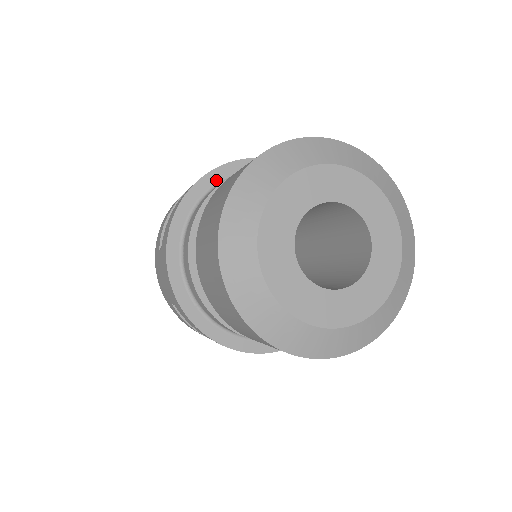
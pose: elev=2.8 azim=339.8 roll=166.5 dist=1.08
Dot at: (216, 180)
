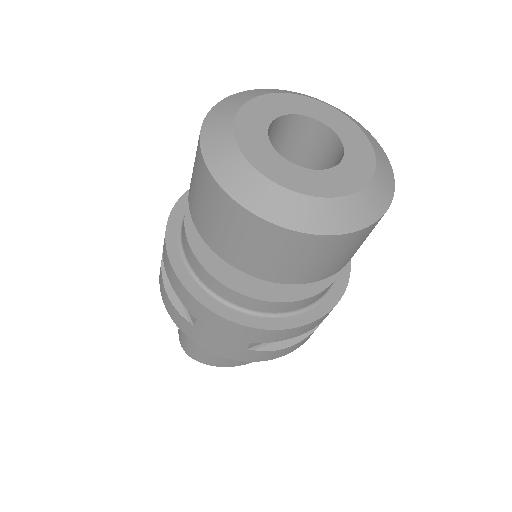
Dot at: (176, 233)
